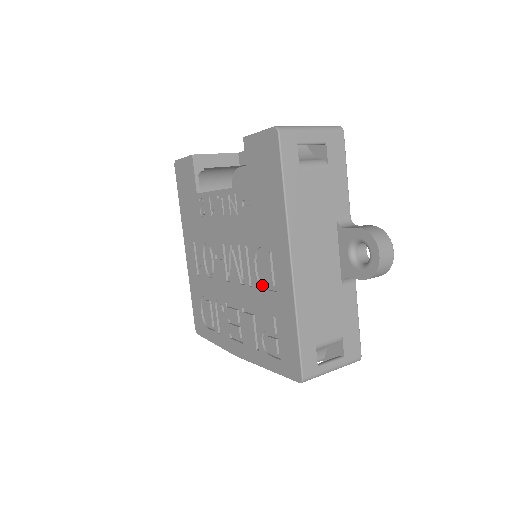
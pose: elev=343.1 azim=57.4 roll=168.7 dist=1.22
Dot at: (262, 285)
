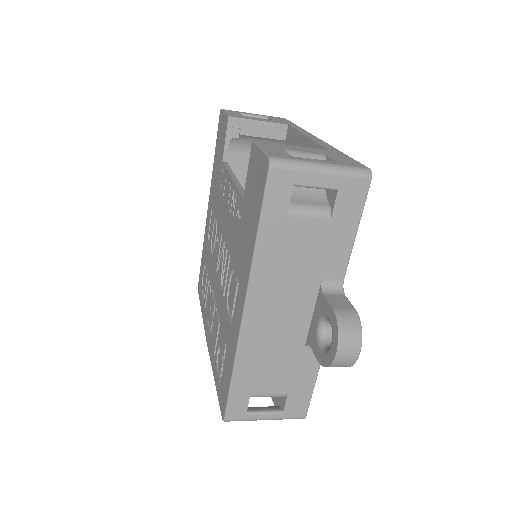
Dot at: occluded
